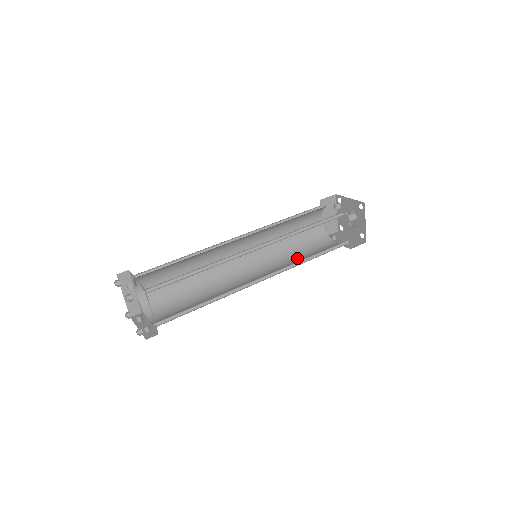
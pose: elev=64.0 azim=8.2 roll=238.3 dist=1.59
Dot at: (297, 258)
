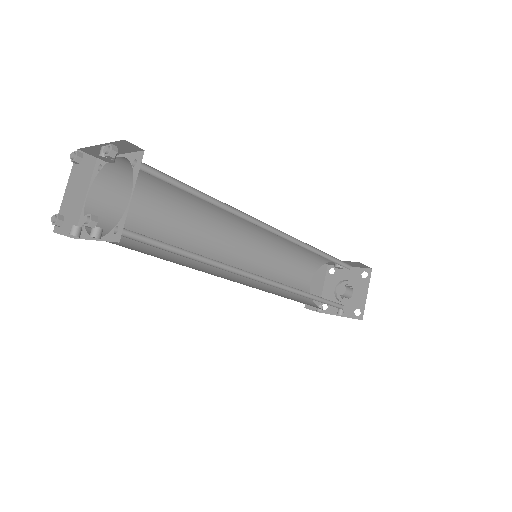
Dot at: occluded
